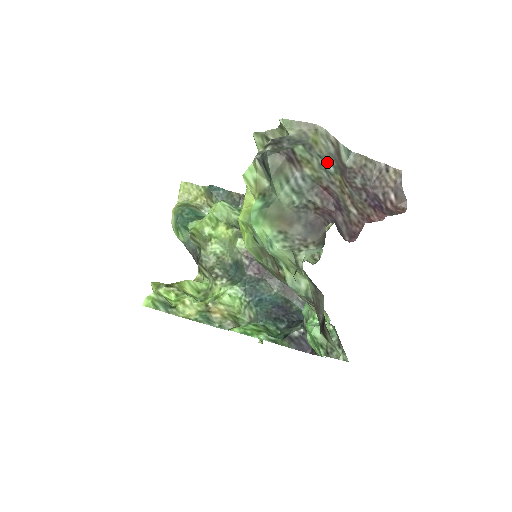
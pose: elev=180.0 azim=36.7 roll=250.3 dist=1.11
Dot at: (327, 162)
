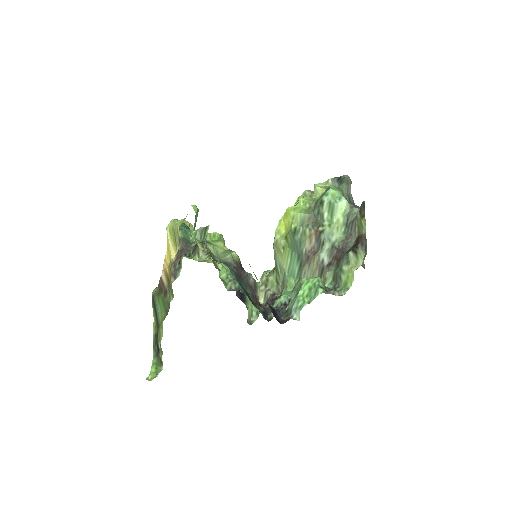
Dot at: occluded
